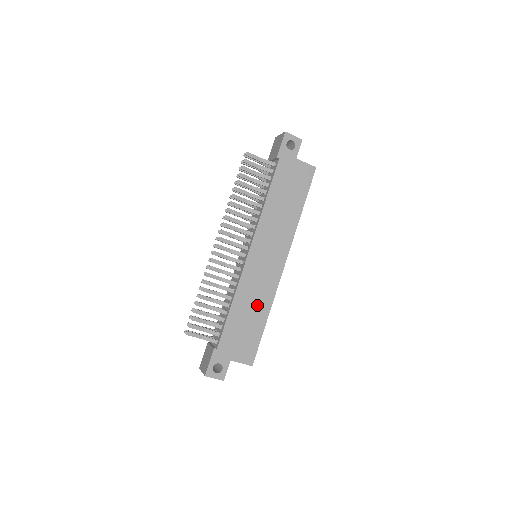
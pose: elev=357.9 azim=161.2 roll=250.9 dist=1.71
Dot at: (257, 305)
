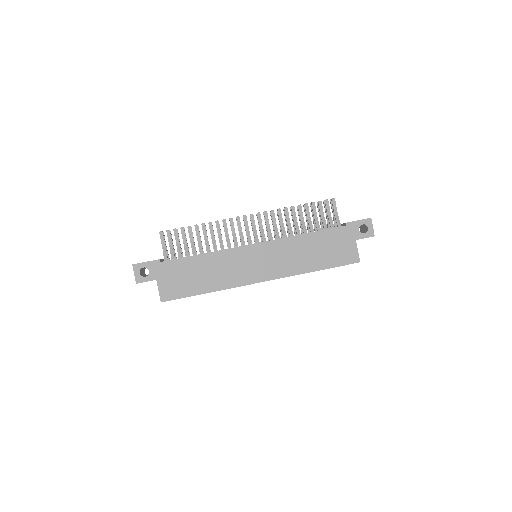
Dot at: (215, 276)
